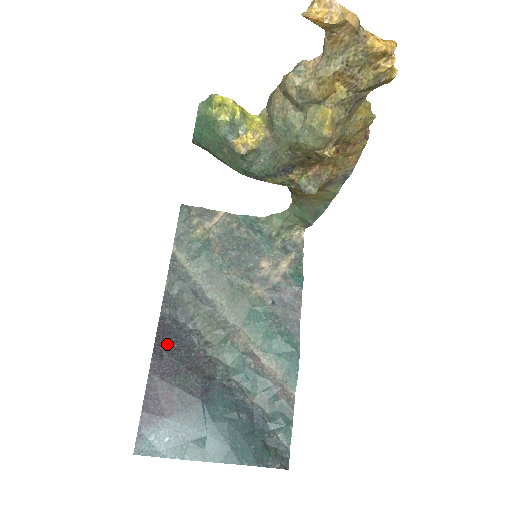
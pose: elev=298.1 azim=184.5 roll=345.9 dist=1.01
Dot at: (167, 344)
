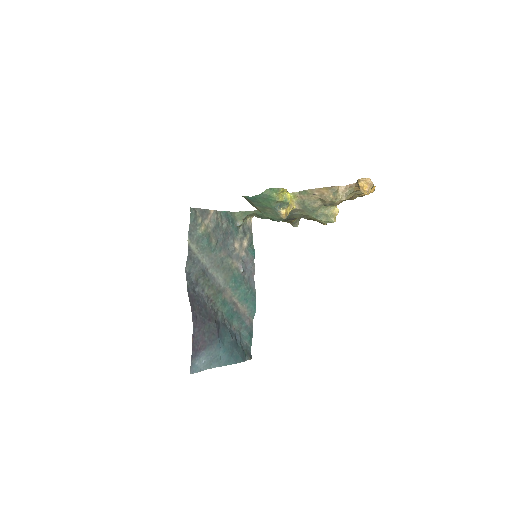
Dot at: (196, 308)
